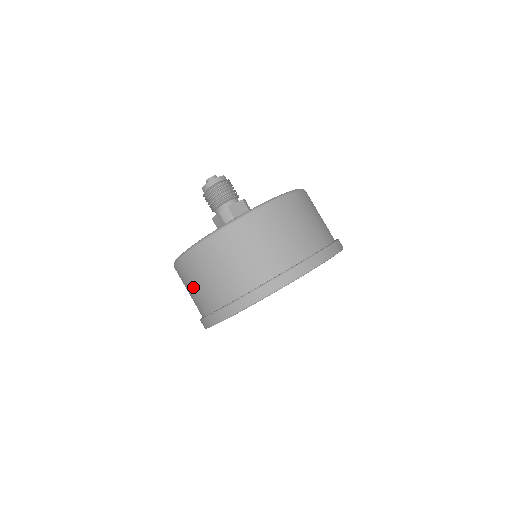
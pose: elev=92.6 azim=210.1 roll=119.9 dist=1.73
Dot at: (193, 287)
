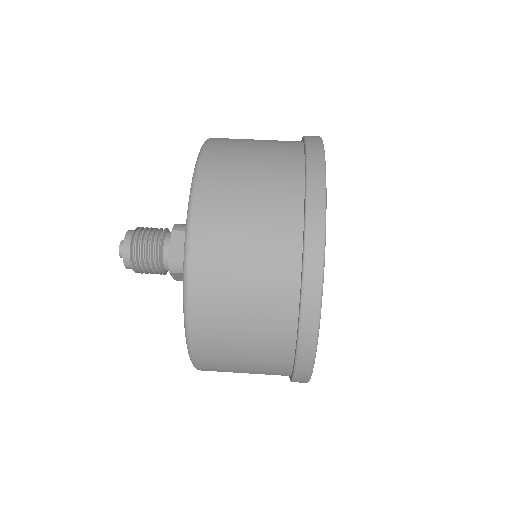
Dot at: occluded
